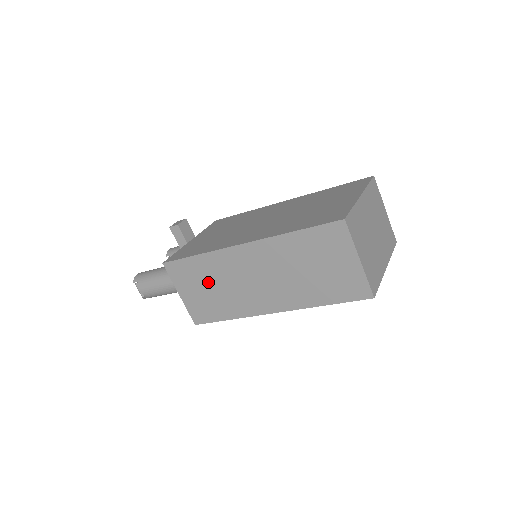
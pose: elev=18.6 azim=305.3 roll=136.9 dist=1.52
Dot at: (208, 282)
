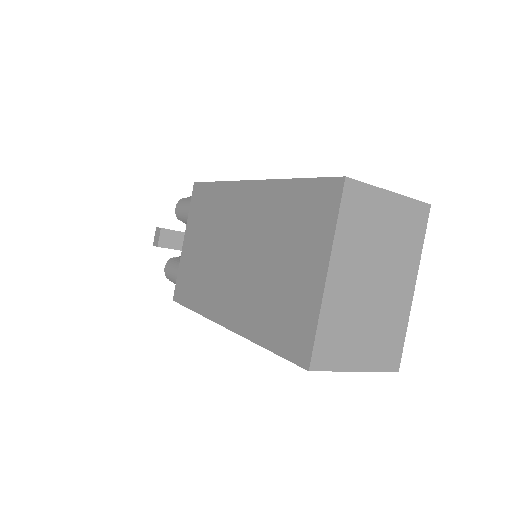
Dot at: occluded
